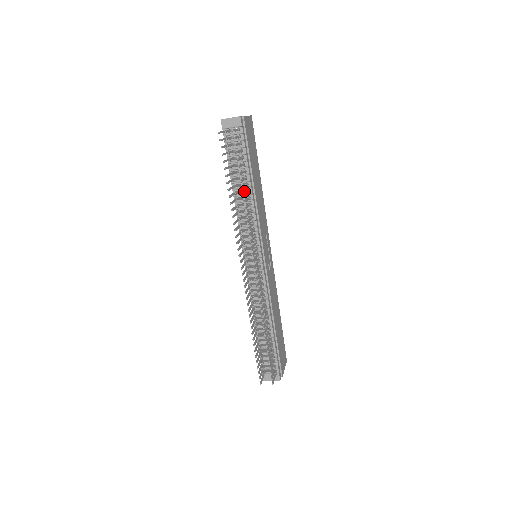
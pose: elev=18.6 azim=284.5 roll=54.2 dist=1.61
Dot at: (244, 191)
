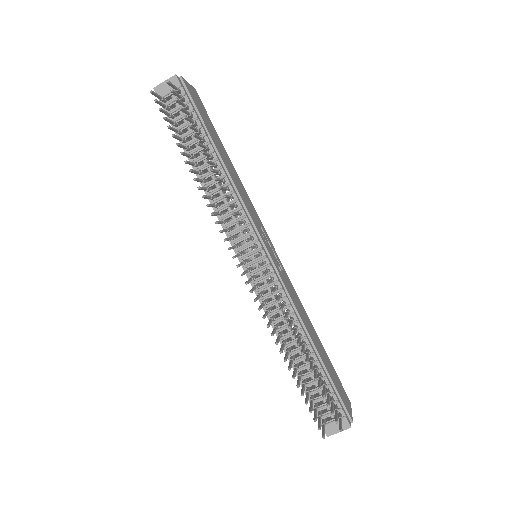
Dot at: occluded
